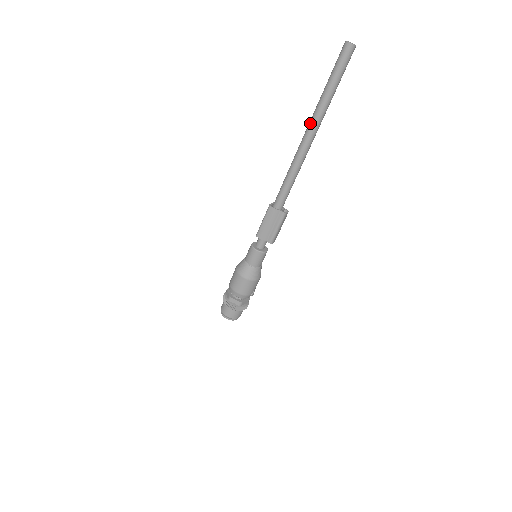
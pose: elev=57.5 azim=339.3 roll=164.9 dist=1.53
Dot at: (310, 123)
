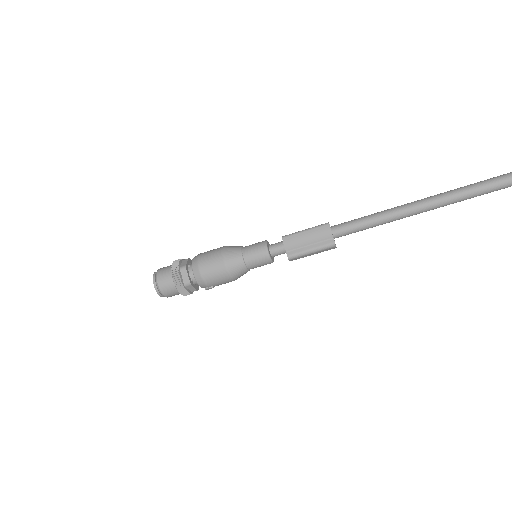
Dot at: (448, 192)
